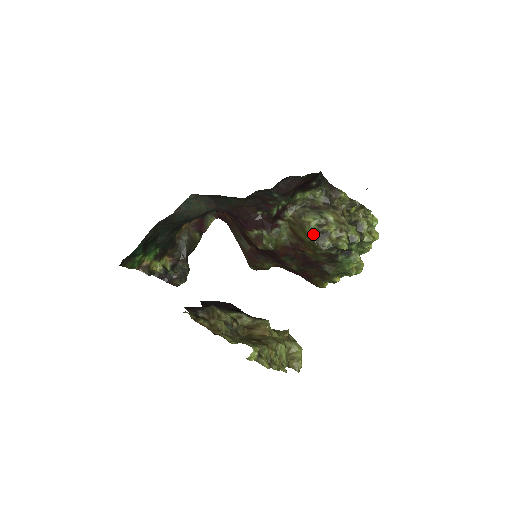
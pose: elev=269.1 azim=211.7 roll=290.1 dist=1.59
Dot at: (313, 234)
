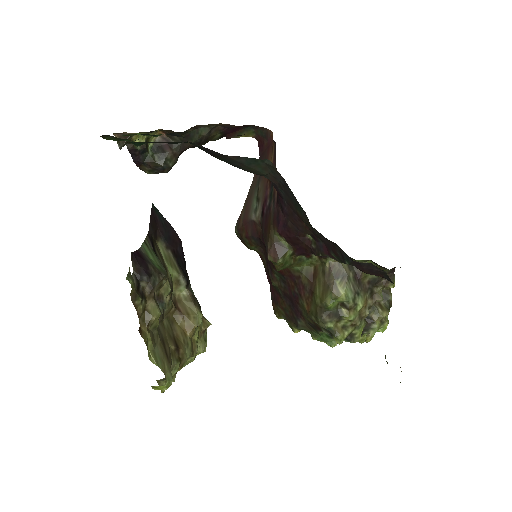
Dot at: (329, 306)
